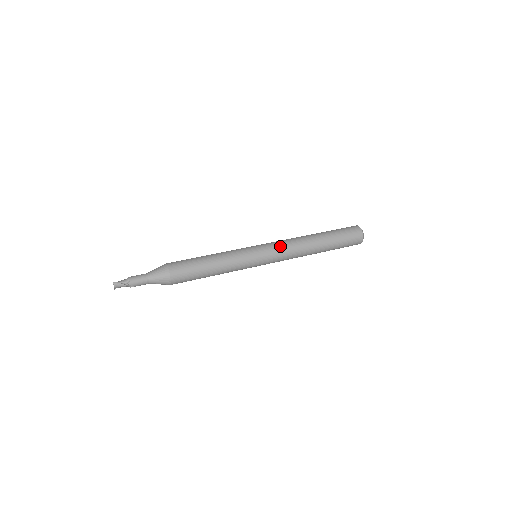
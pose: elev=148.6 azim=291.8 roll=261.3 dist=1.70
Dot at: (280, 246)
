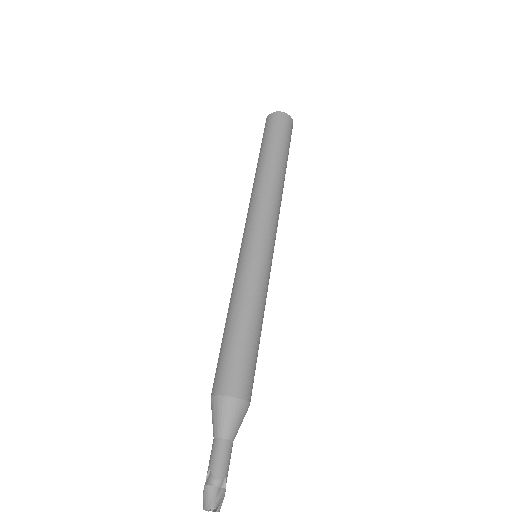
Dot at: (274, 220)
